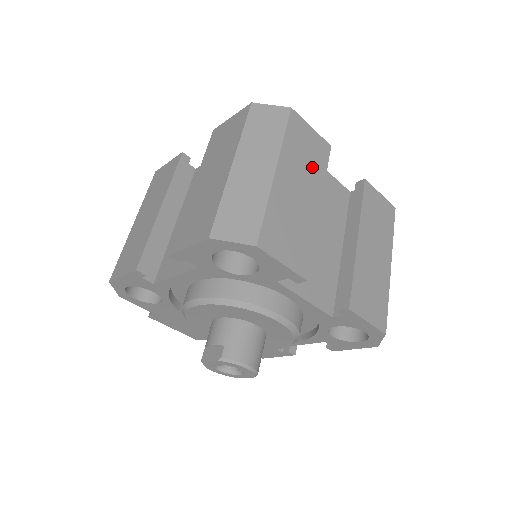
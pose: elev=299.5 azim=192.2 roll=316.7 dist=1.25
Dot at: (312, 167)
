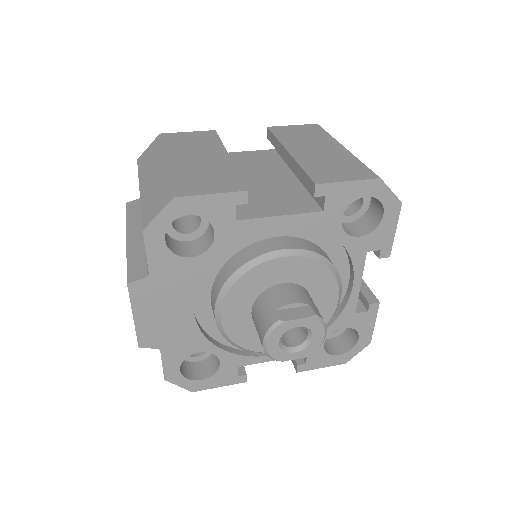
Dot at: occluded
